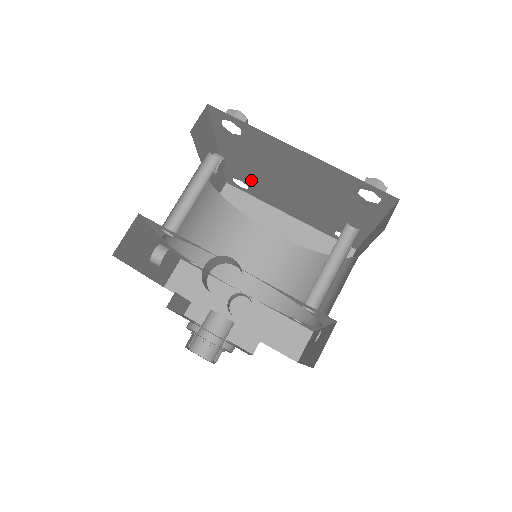
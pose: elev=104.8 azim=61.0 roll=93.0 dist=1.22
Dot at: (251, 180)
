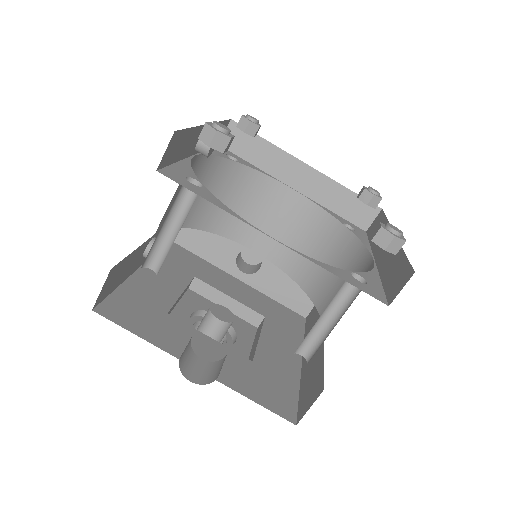
Dot at: occluded
